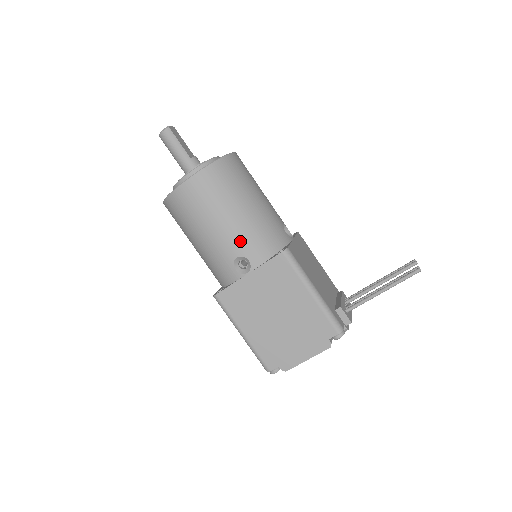
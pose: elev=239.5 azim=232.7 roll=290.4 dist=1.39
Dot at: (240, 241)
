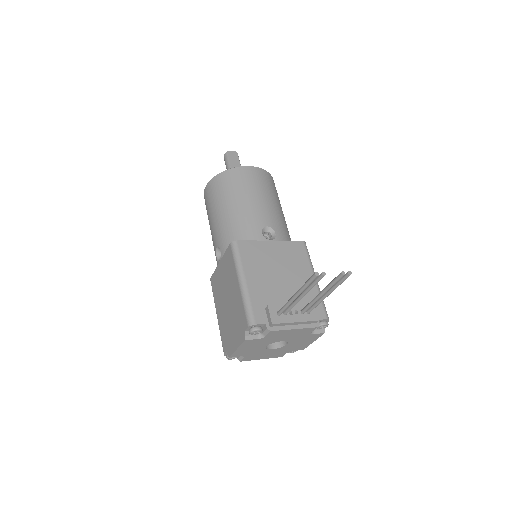
Dot at: (219, 234)
